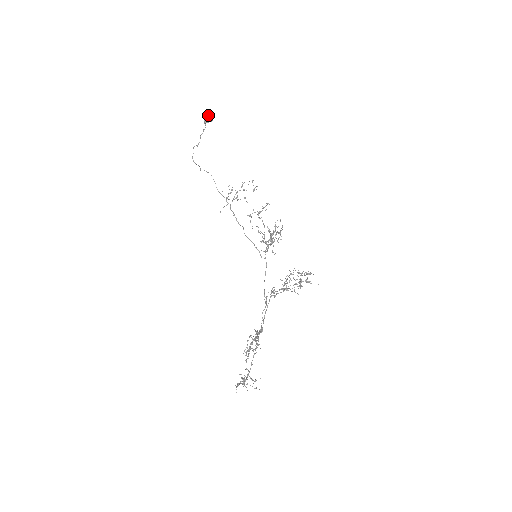
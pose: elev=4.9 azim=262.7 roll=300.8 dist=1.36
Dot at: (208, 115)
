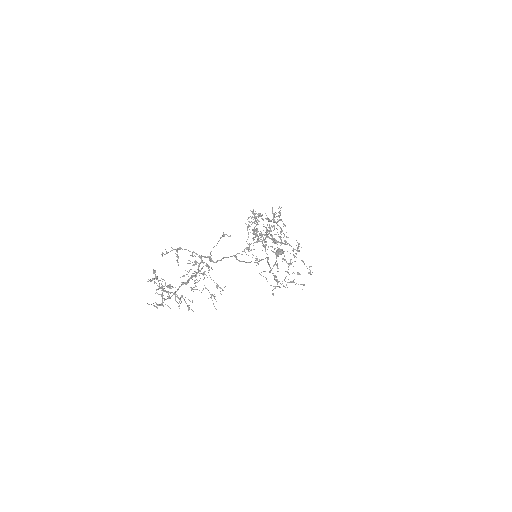
Dot at: (278, 249)
